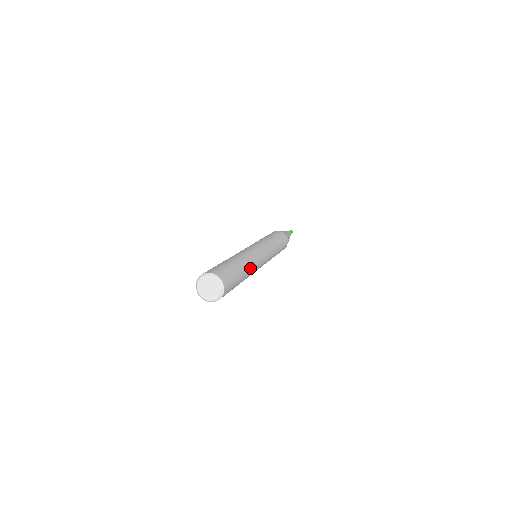
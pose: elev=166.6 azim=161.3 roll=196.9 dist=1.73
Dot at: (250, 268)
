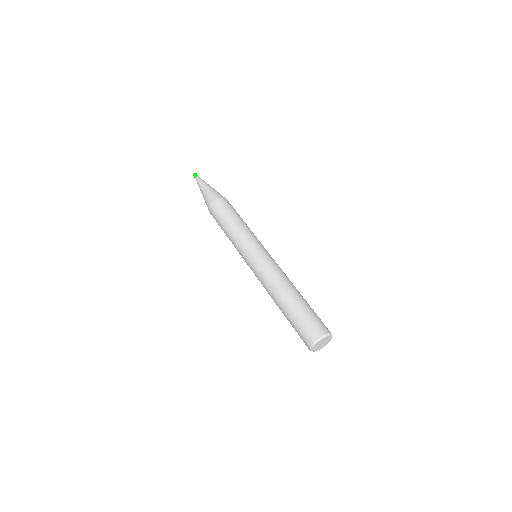
Dot at: occluded
